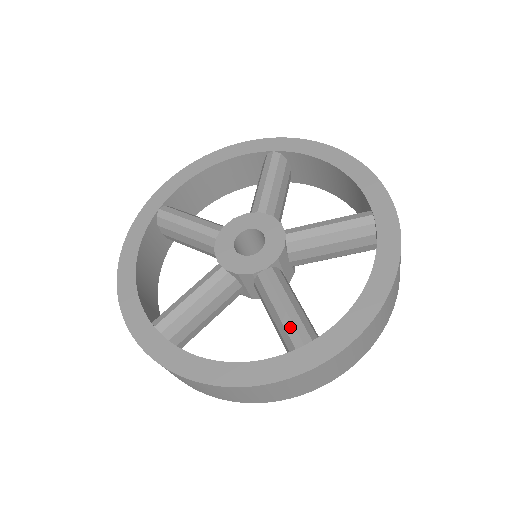
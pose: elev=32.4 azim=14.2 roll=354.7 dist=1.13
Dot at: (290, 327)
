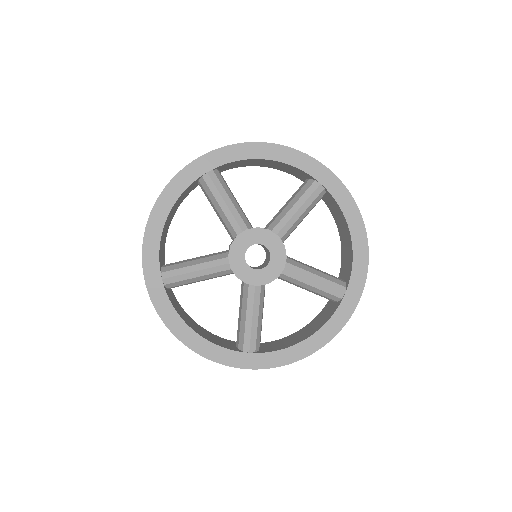
Dot at: (248, 336)
